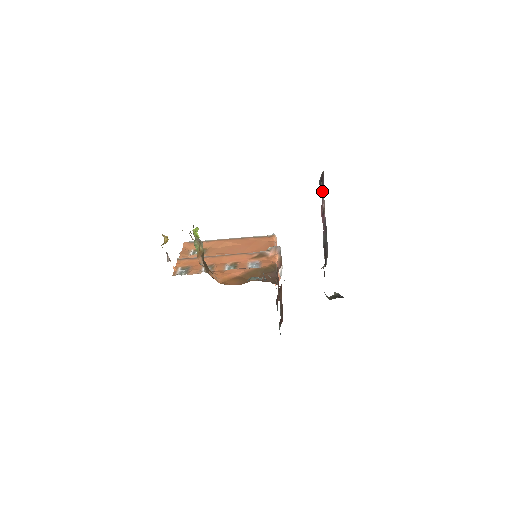
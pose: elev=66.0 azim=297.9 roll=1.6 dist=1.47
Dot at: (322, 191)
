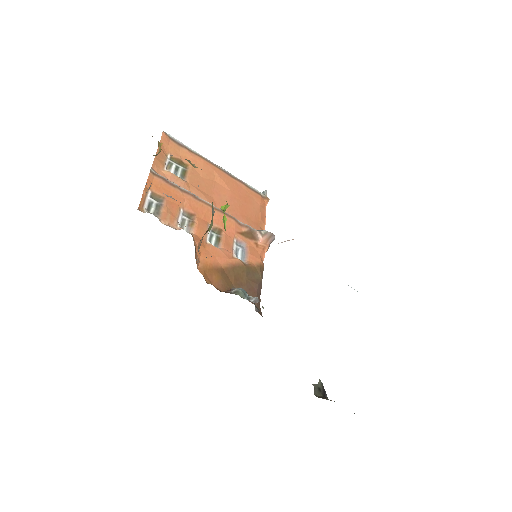
Dot at: occluded
